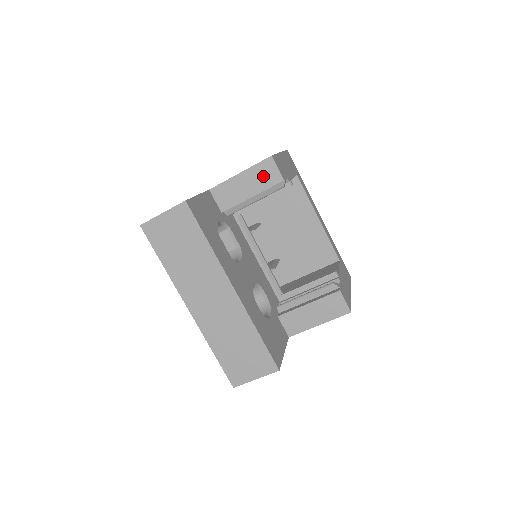
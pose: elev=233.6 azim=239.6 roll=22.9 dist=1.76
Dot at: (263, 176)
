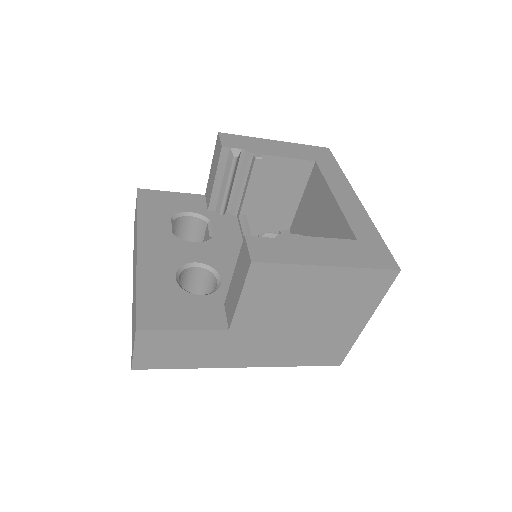
Dot at: (217, 155)
